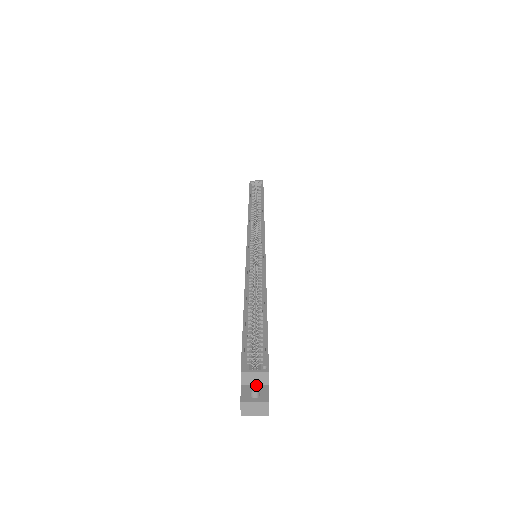
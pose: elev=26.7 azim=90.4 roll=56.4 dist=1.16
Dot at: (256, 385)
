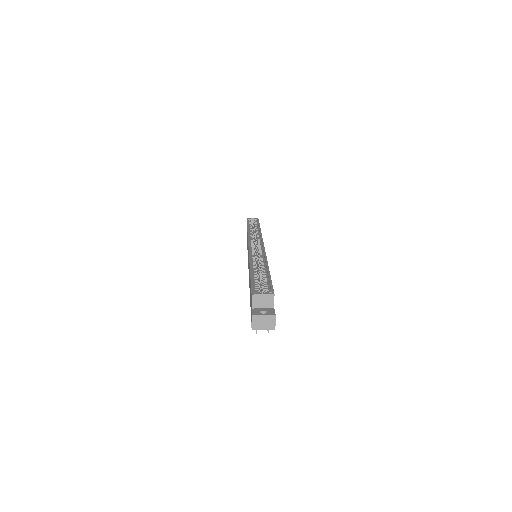
Dot at: (264, 308)
